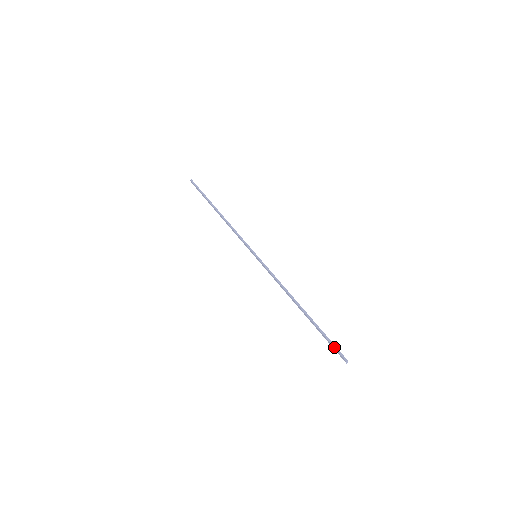
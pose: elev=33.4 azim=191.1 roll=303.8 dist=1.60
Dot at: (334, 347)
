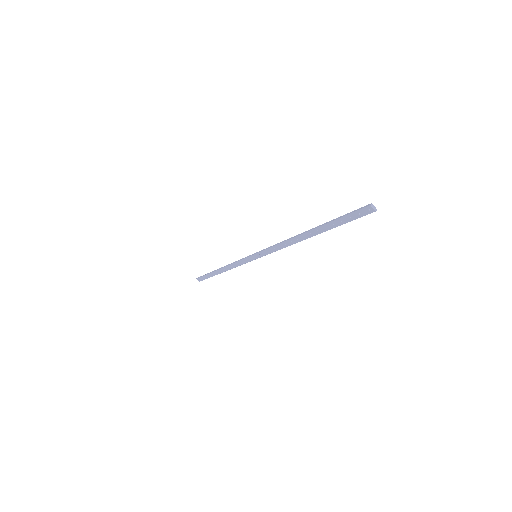
Dot at: (351, 213)
